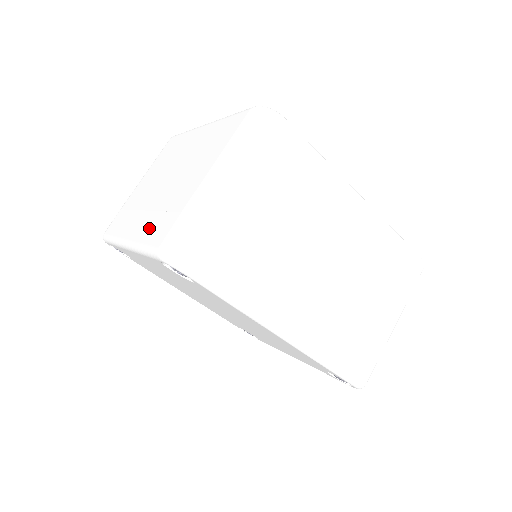
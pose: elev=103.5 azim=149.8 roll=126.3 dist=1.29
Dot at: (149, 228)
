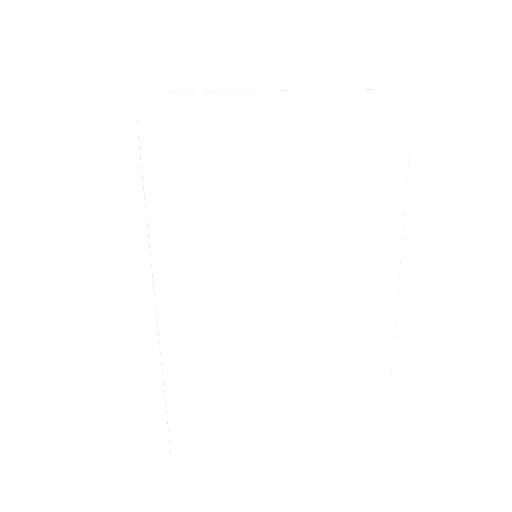
Dot at: occluded
